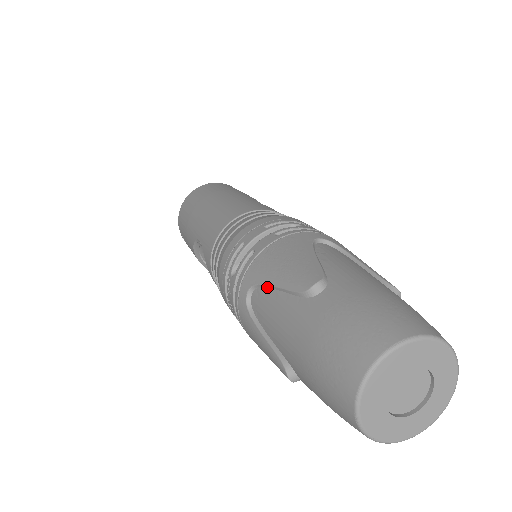
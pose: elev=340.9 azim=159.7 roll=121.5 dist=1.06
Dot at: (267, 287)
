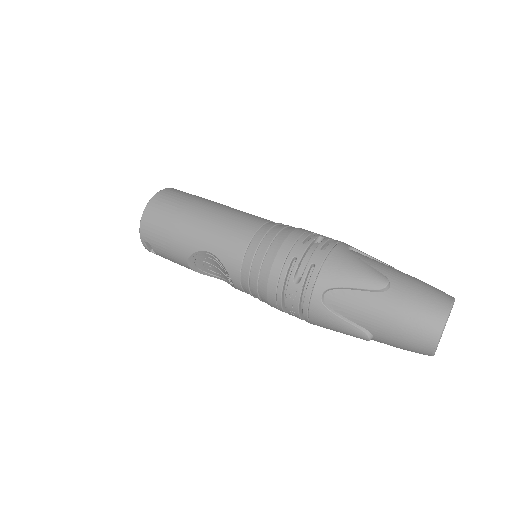
Dot at: (342, 289)
